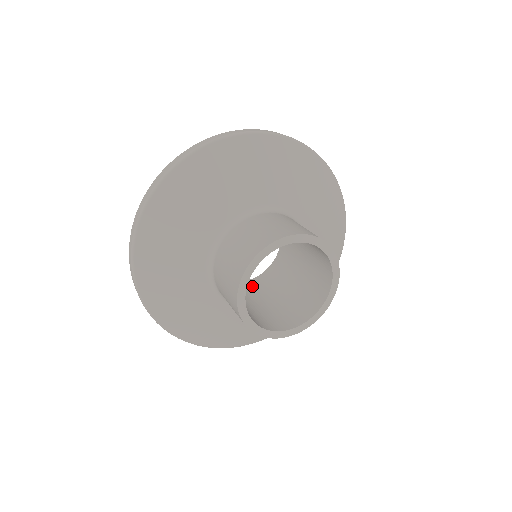
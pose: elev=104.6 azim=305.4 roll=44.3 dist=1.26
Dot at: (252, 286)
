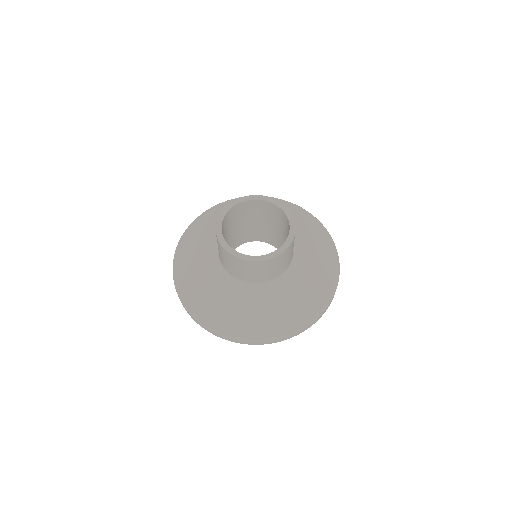
Dot at: occluded
